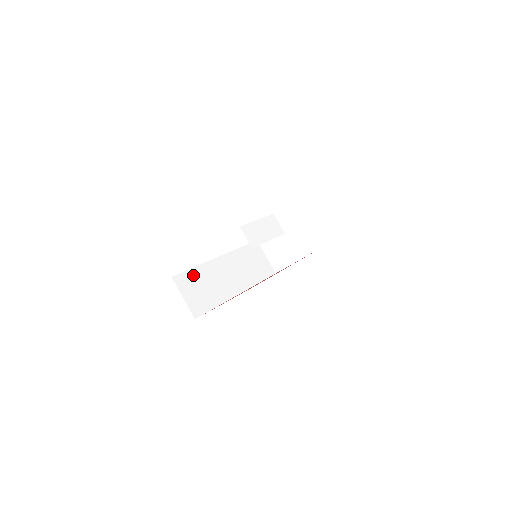
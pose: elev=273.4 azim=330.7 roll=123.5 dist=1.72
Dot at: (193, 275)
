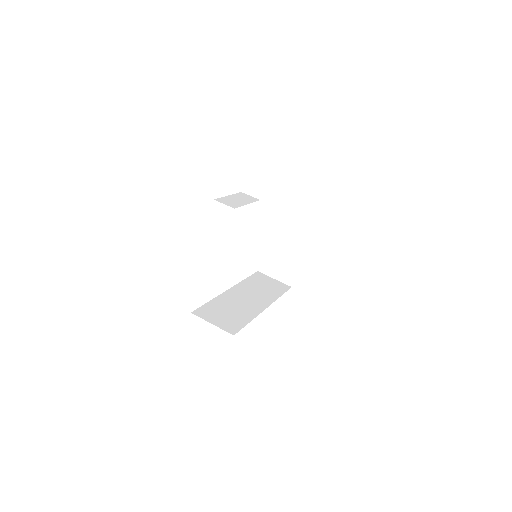
Dot at: (211, 307)
